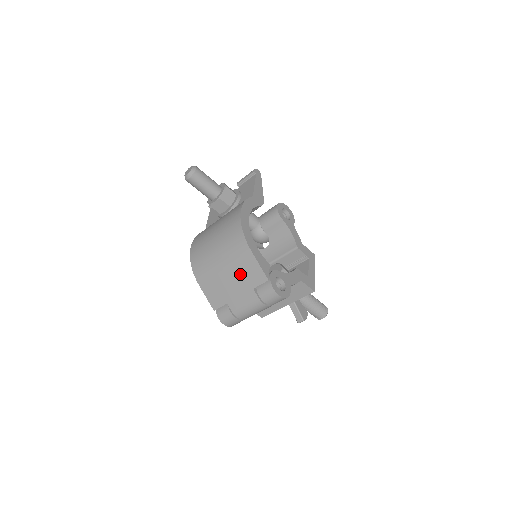
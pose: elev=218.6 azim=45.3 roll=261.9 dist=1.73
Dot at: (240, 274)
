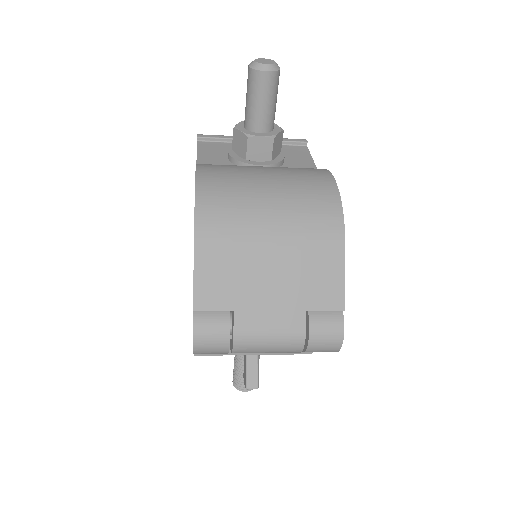
Dot at: (298, 274)
